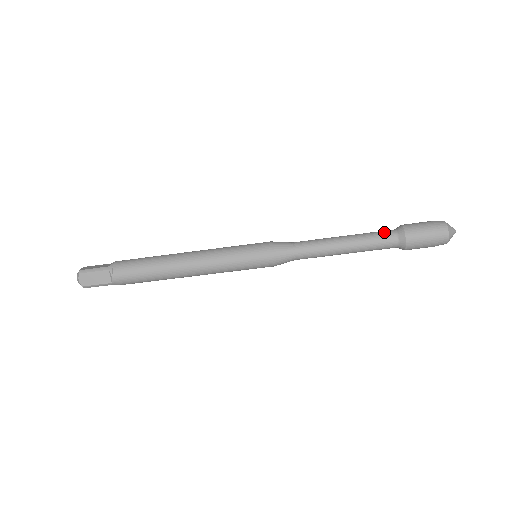
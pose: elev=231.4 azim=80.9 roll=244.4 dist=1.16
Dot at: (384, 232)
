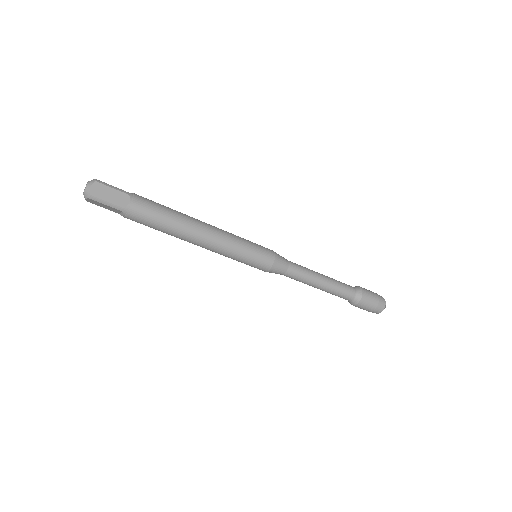
Dot at: (348, 294)
